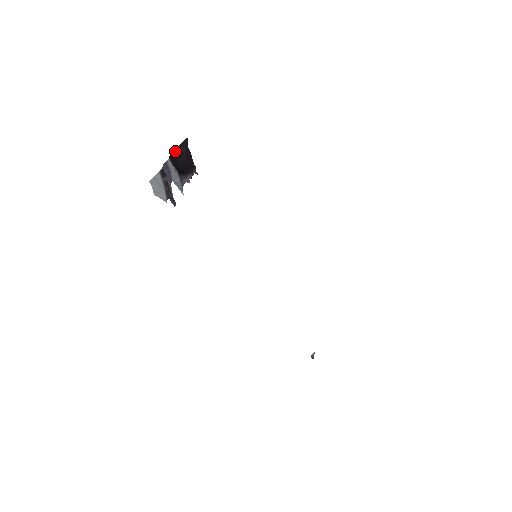
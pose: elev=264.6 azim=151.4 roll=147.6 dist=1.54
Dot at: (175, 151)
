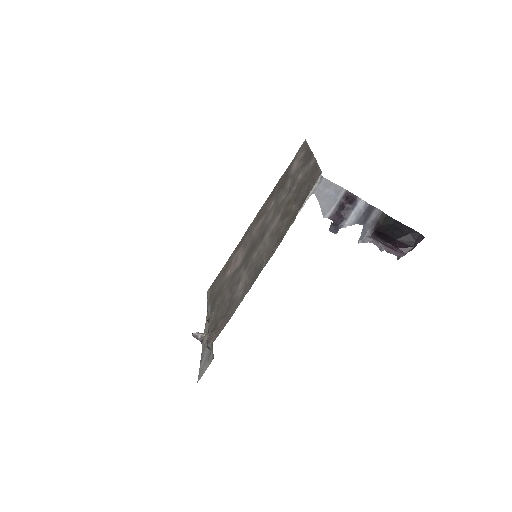
Dot at: (399, 223)
